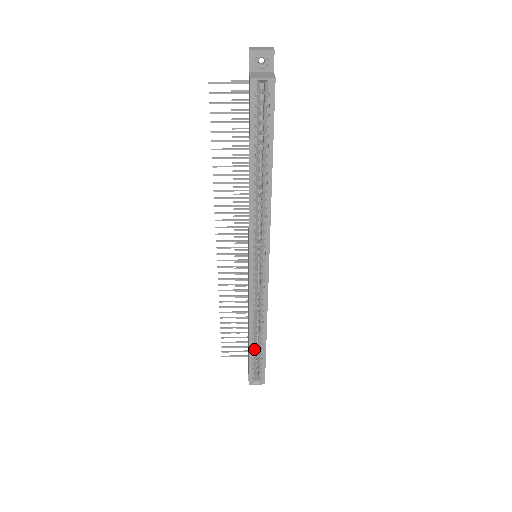
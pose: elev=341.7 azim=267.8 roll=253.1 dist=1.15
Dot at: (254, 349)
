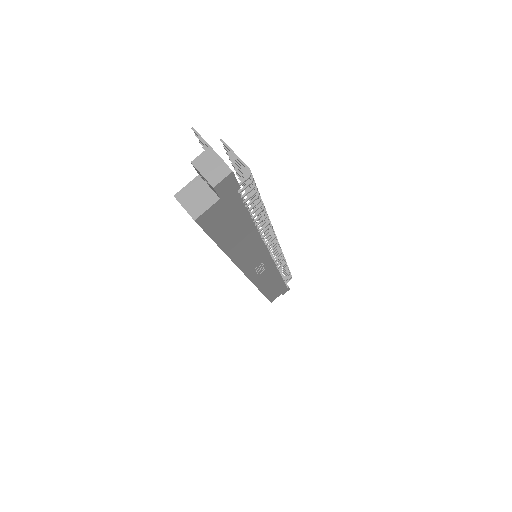
Dot at: occluded
